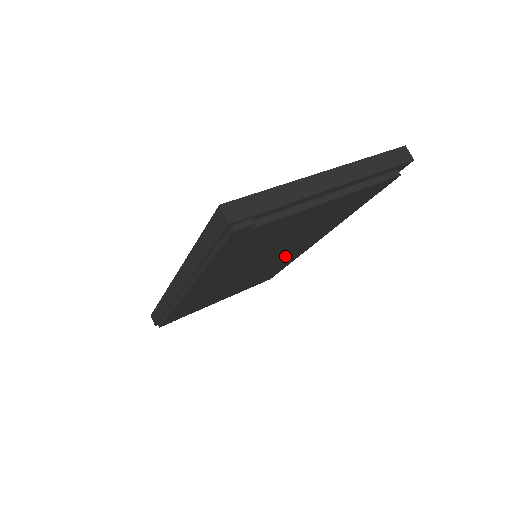
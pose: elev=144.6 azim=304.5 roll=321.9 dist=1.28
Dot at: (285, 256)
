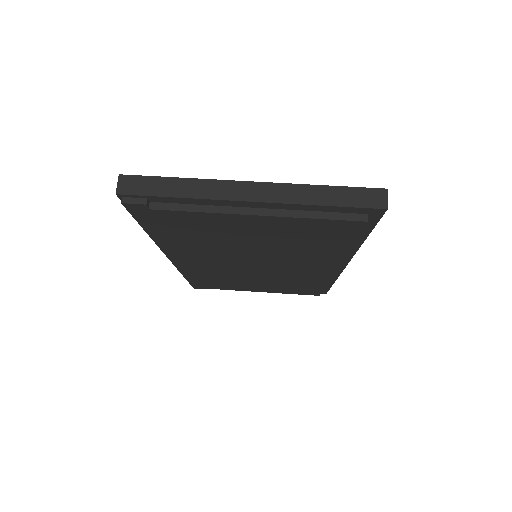
Dot at: (294, 271)
